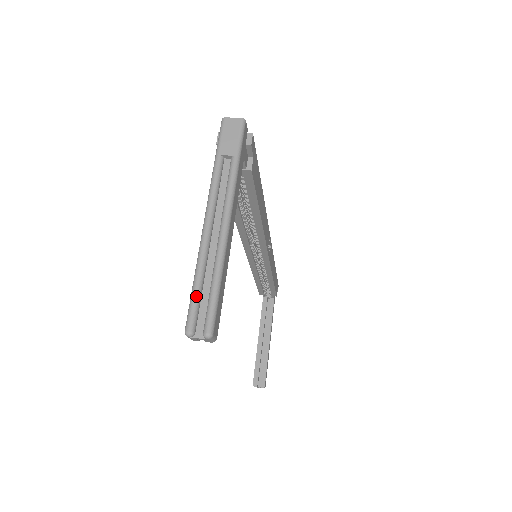
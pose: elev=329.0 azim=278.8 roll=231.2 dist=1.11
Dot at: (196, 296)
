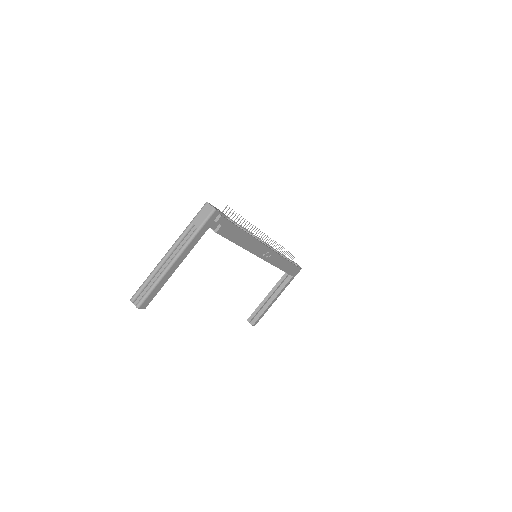
Dot at: (142, 287)
